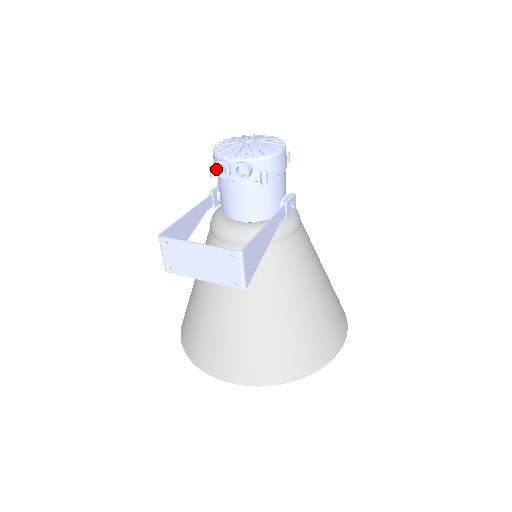
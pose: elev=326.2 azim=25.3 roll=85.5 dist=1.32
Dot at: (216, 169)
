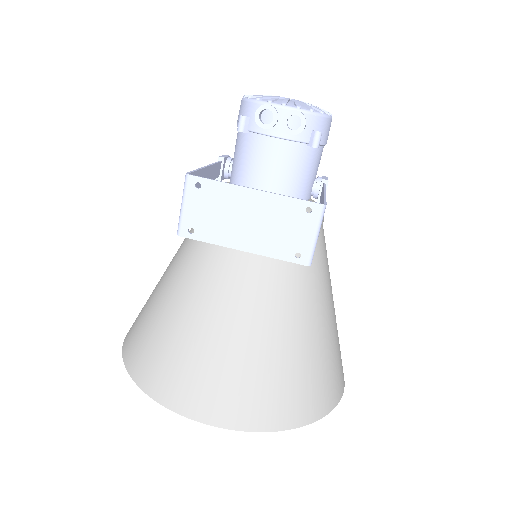
Dot at: (257, 115)
